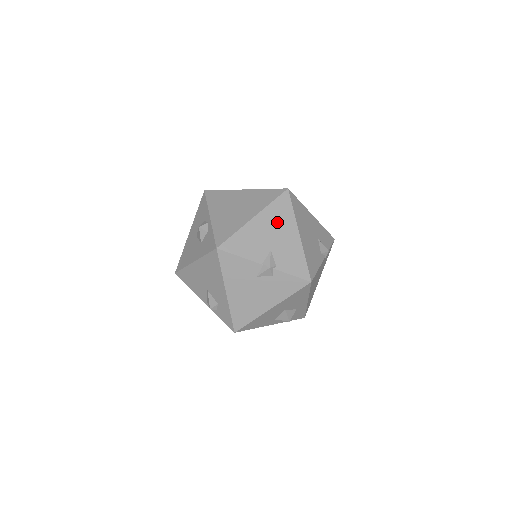
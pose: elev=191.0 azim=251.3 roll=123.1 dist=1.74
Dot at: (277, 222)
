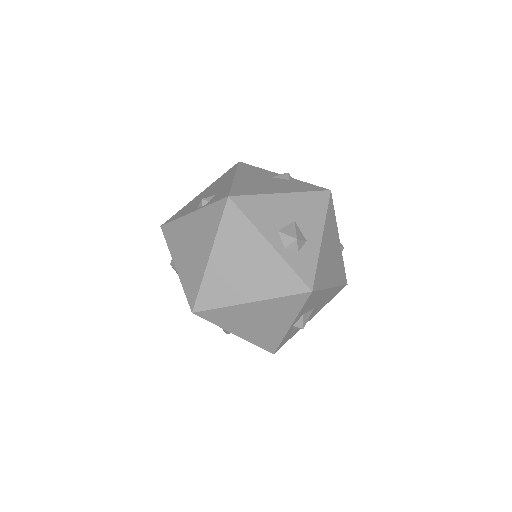
Dot at: occluded
